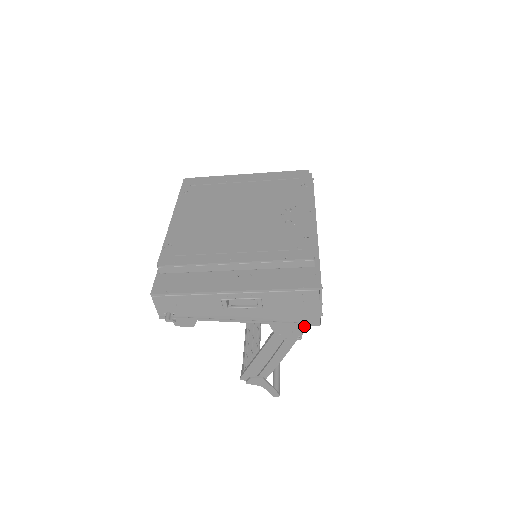
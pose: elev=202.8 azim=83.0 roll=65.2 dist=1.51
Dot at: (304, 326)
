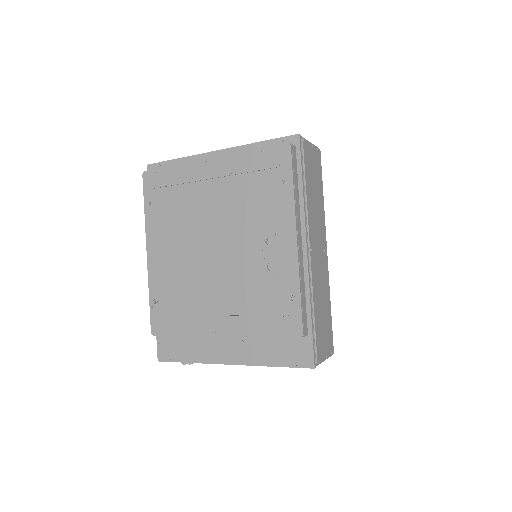
Dot at: occluded
